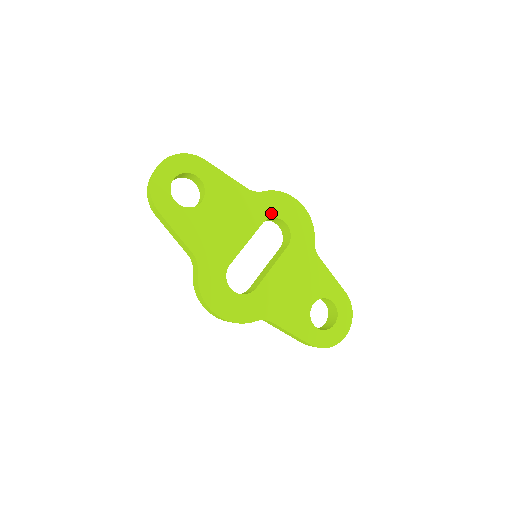
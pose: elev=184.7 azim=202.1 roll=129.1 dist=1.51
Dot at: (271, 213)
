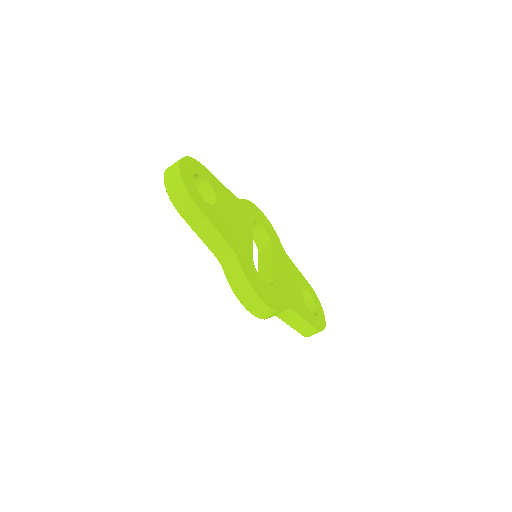
Dot at: (253, 218)
